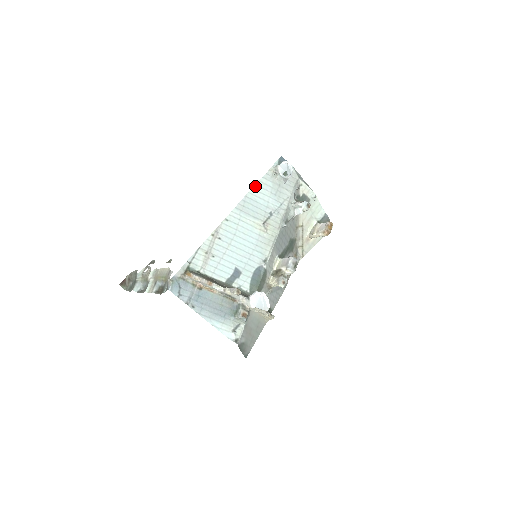
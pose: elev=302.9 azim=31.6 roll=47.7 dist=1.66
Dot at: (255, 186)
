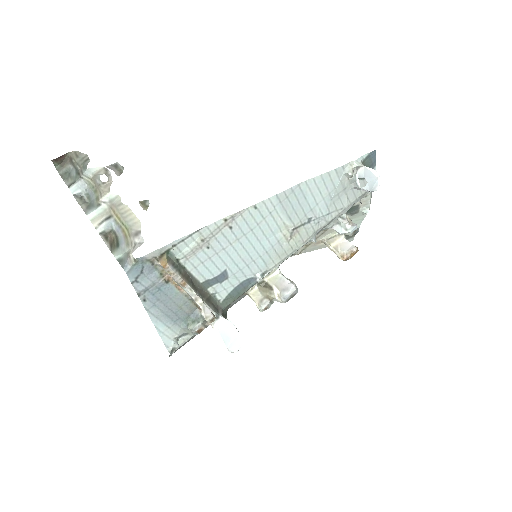
Dot at: (319, 176)
